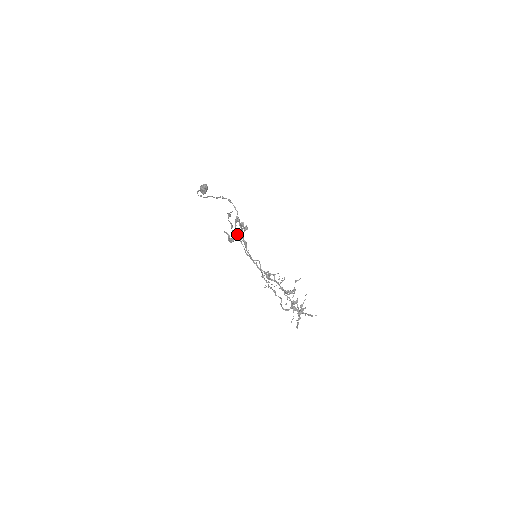
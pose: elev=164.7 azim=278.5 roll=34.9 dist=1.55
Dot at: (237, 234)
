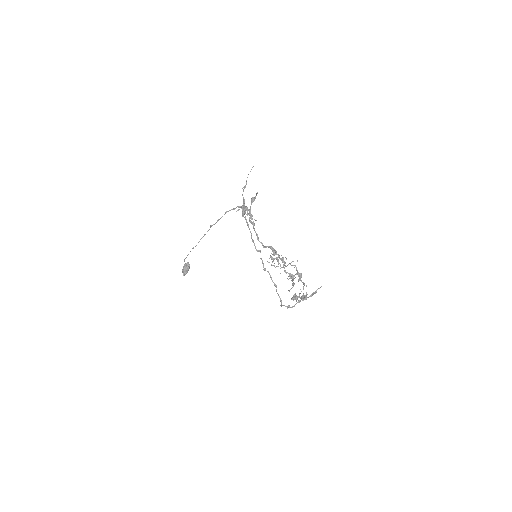
Dot at: (247, 213)
